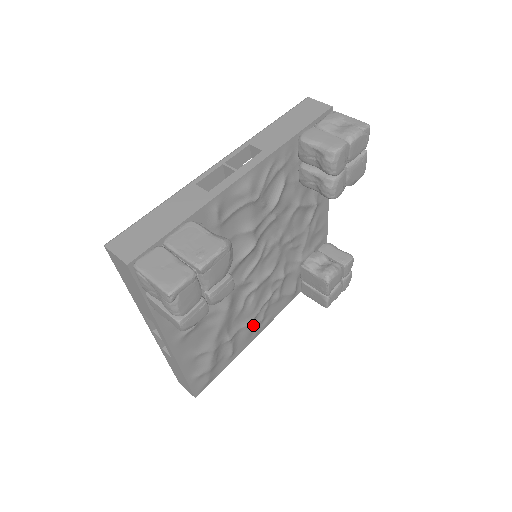
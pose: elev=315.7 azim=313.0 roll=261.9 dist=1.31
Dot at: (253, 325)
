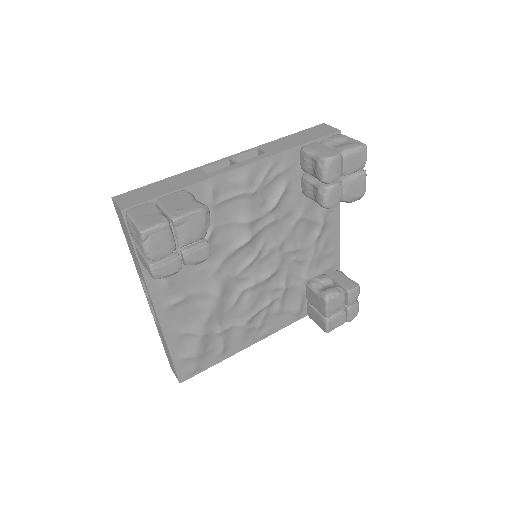
Dot at: (248, 328)
